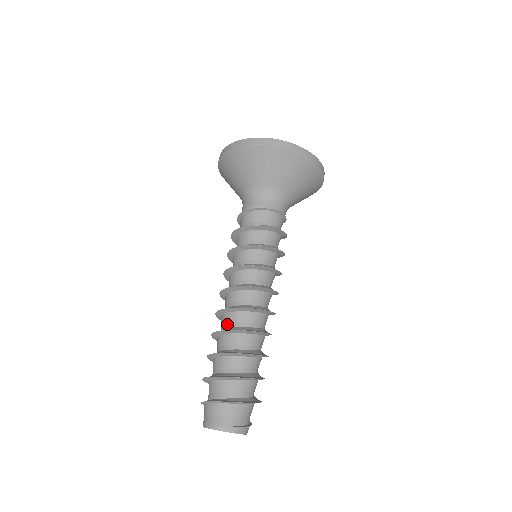
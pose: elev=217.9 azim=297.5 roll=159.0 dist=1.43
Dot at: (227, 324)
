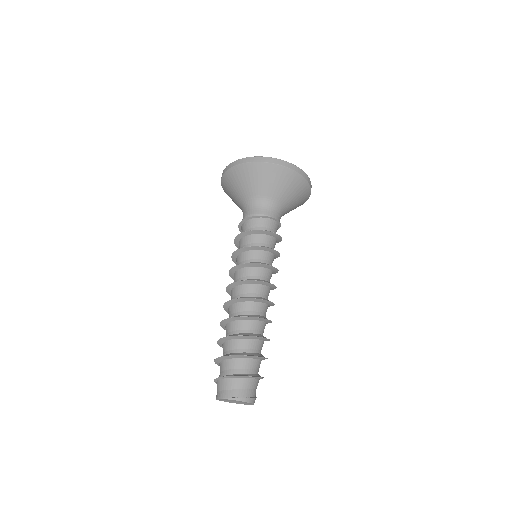
Dot at: (239, 312)
